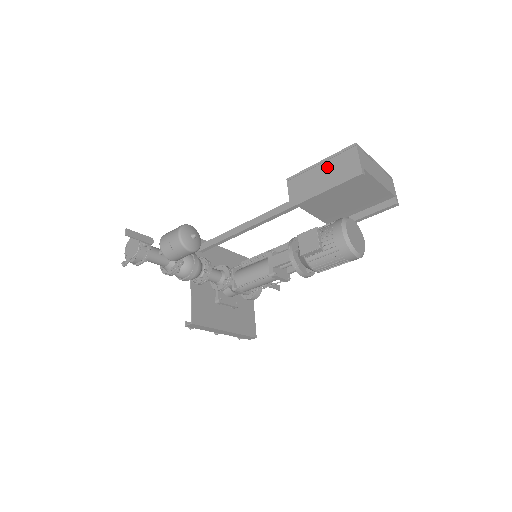
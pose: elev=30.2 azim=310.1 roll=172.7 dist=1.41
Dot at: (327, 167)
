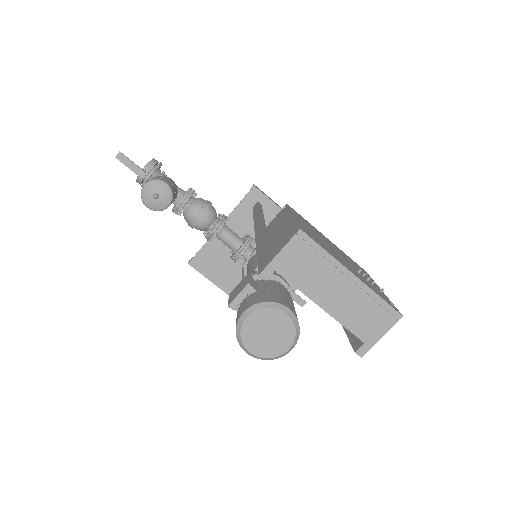
Dot at: (282, 229)
